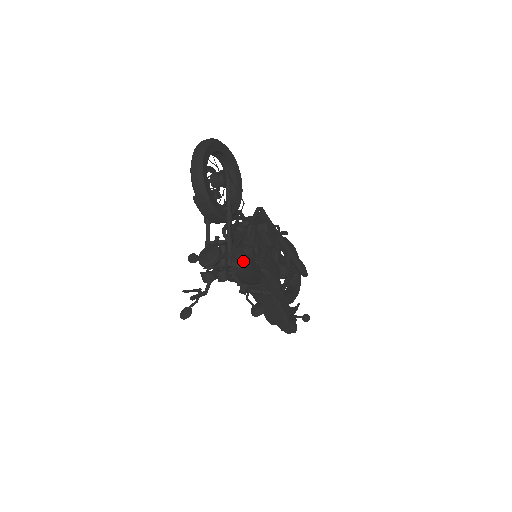
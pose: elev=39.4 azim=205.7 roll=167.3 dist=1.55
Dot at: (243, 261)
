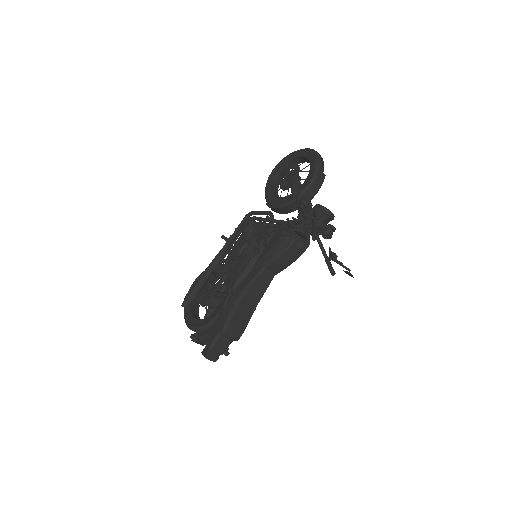
Dot at: occluded
